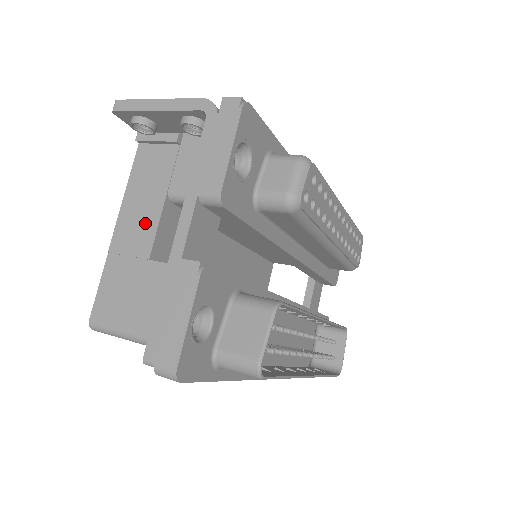
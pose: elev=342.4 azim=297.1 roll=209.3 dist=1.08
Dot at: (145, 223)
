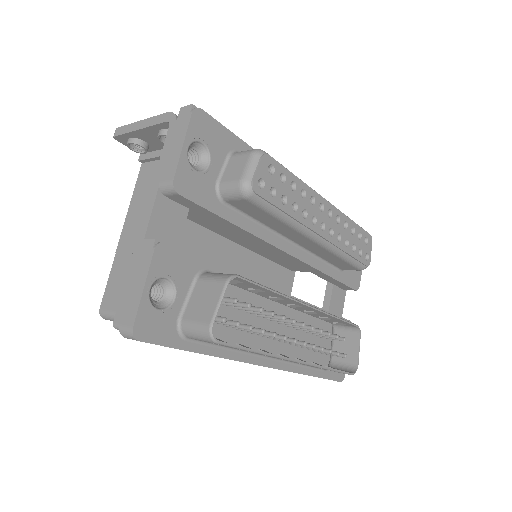
Dot at: occluded
